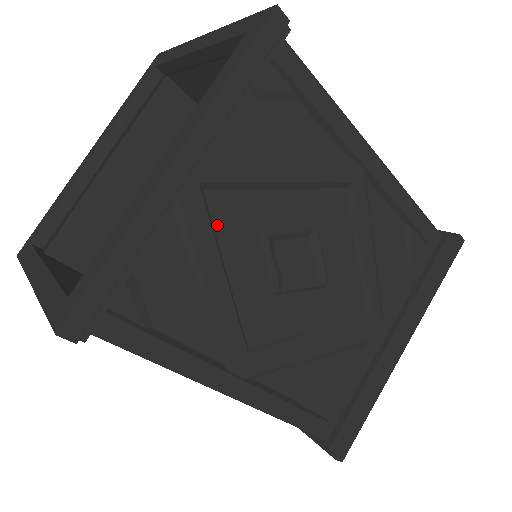
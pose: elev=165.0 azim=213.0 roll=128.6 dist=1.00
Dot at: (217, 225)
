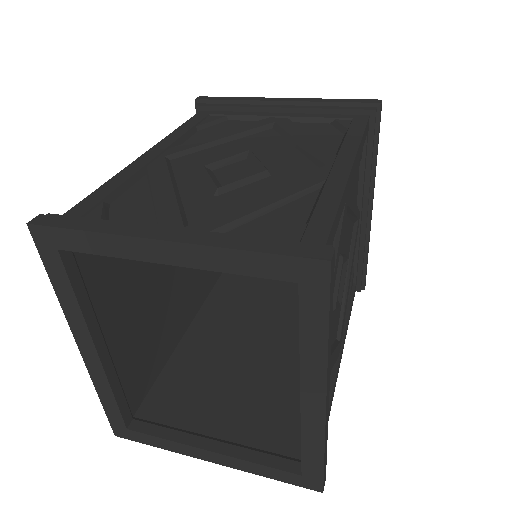
Dot at: occluded
